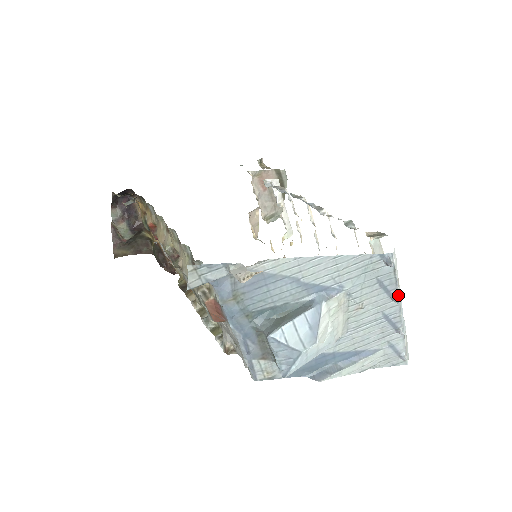
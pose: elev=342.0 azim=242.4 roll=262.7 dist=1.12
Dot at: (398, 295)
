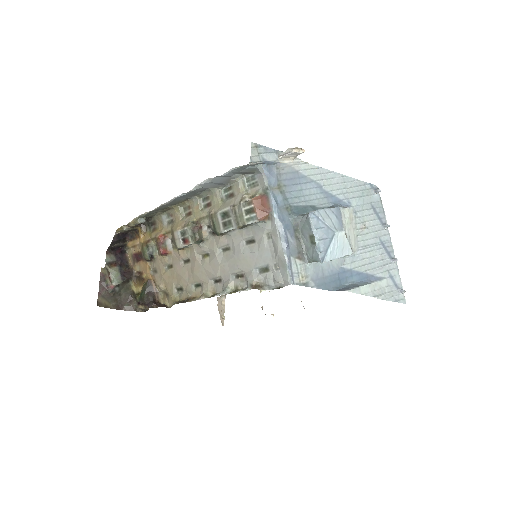
Dot at: (387, 224)
